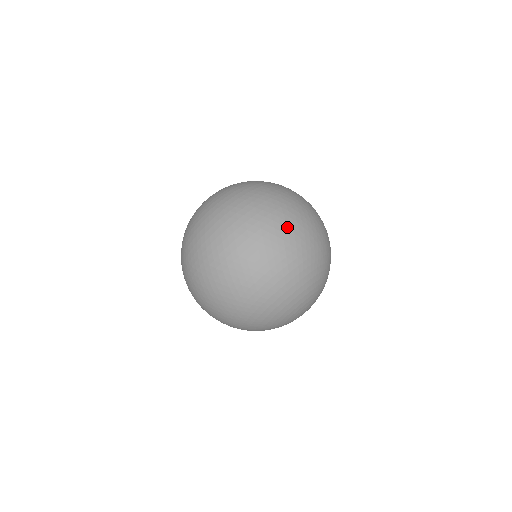
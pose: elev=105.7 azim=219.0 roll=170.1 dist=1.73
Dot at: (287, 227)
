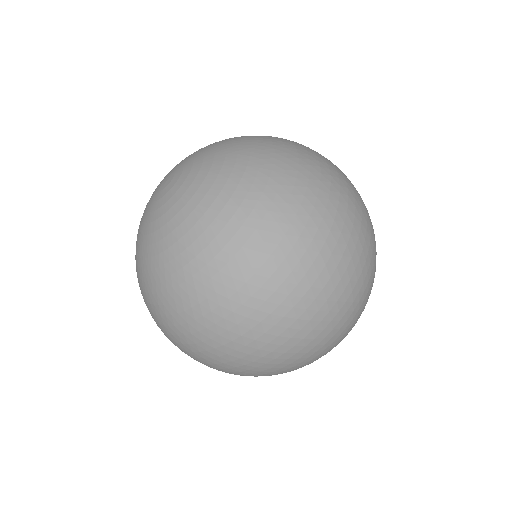
Dot at: (294, 345)
